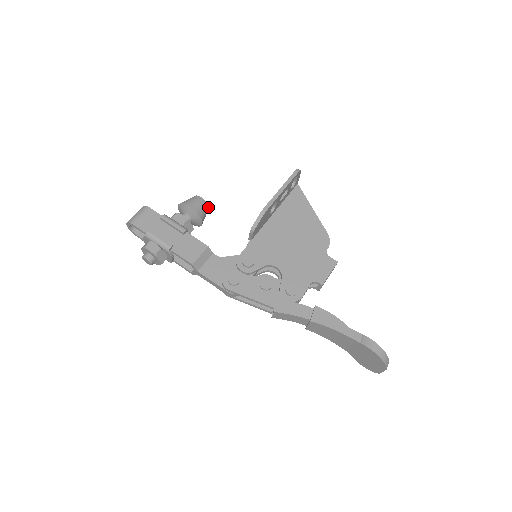
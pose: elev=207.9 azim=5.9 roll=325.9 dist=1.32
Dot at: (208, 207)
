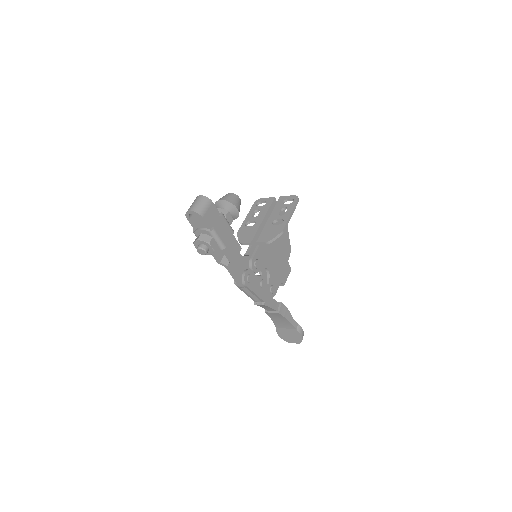
Dot at: occluded
